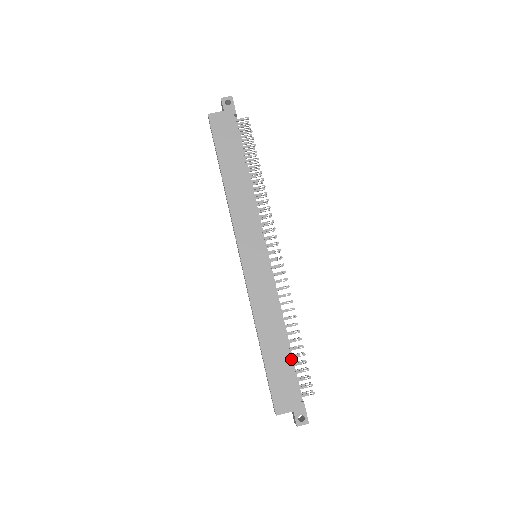
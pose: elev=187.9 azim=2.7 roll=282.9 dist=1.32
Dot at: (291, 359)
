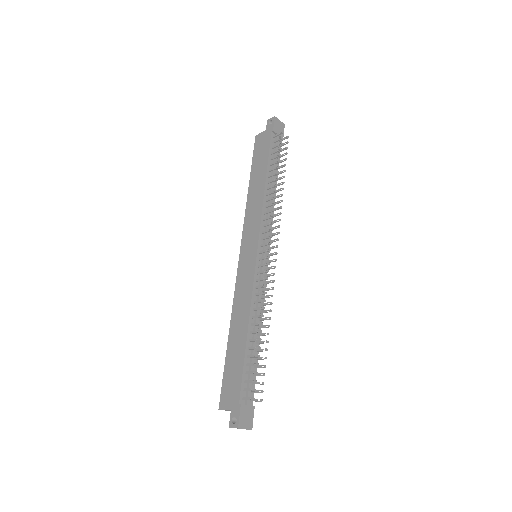
Dot at: (244, 357)
